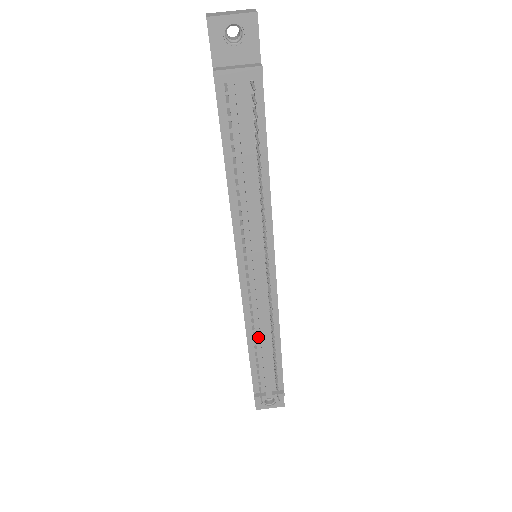
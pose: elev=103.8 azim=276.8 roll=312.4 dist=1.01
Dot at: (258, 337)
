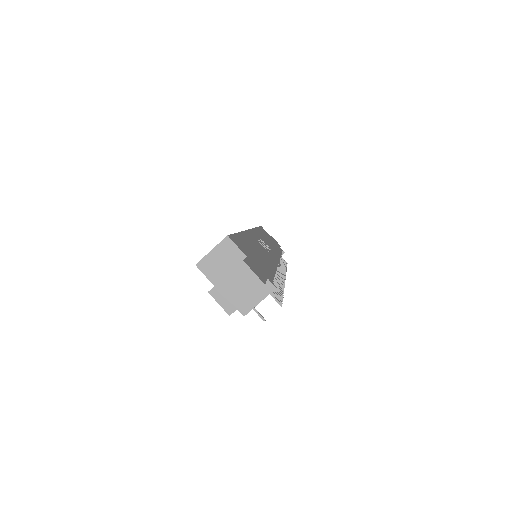
Dot at: occluded
